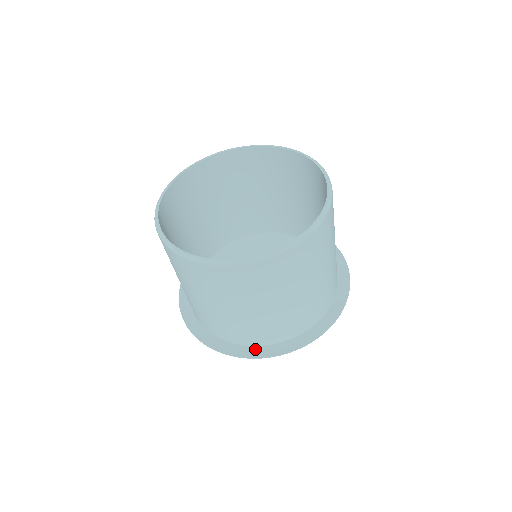
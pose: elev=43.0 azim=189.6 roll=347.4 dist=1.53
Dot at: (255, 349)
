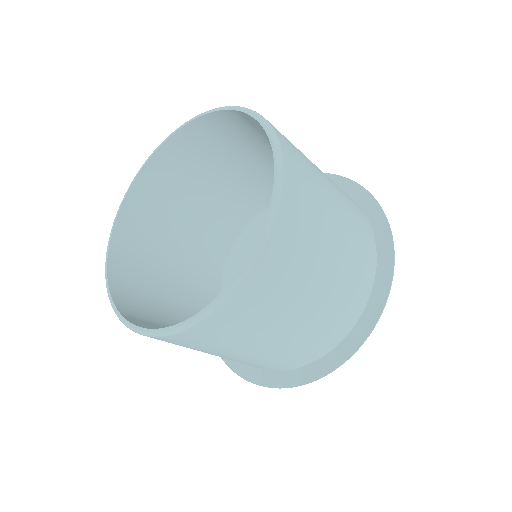
Dot at: (306, 370)
